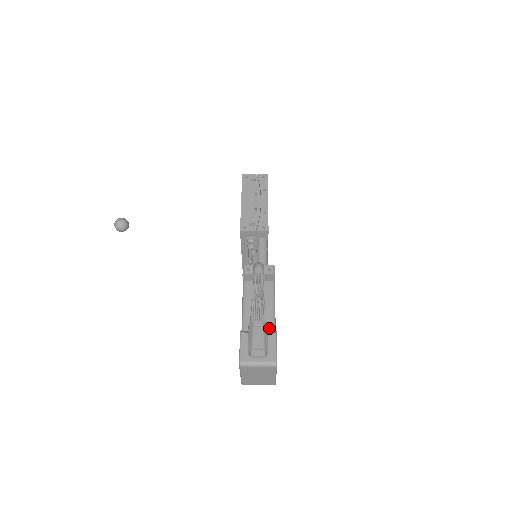
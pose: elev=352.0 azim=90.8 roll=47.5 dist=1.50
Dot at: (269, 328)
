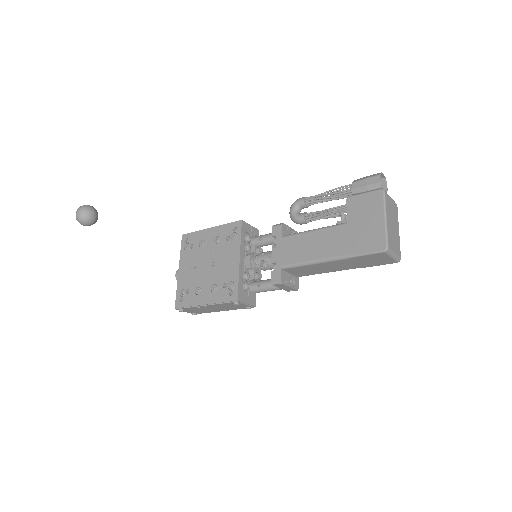
Dot at: occluded
